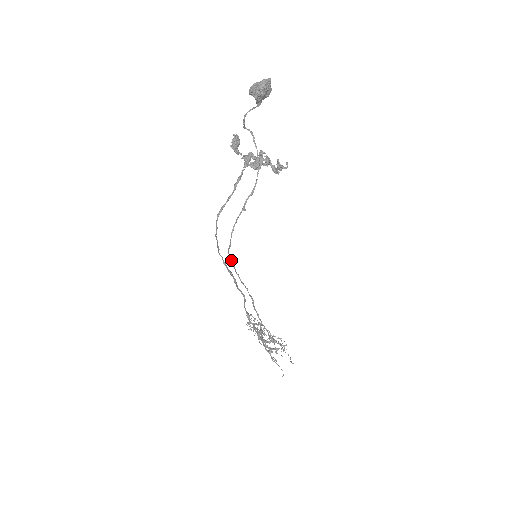
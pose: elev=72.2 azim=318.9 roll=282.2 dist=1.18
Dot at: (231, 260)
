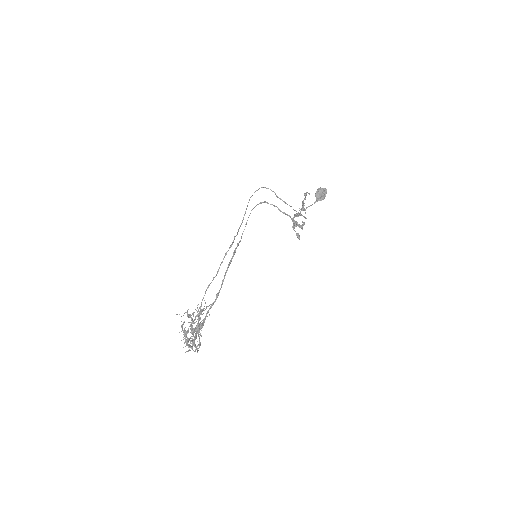
Dot at: occluded
